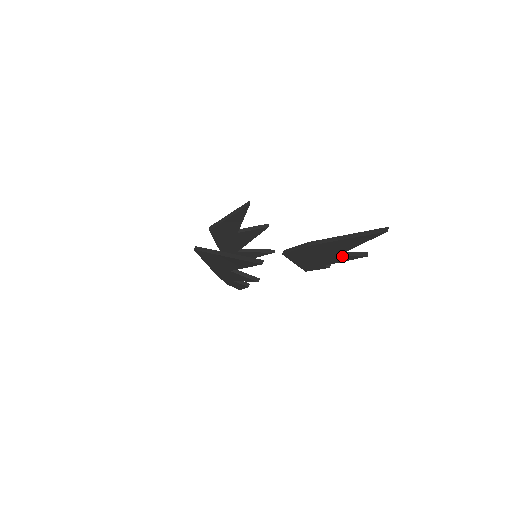
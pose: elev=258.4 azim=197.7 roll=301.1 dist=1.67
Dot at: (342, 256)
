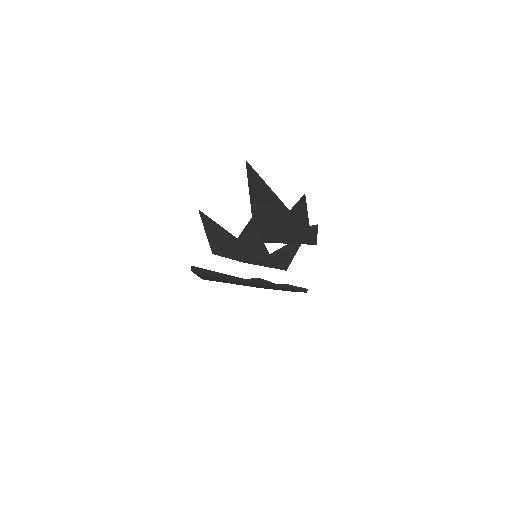
Dot at: (293, 213)
